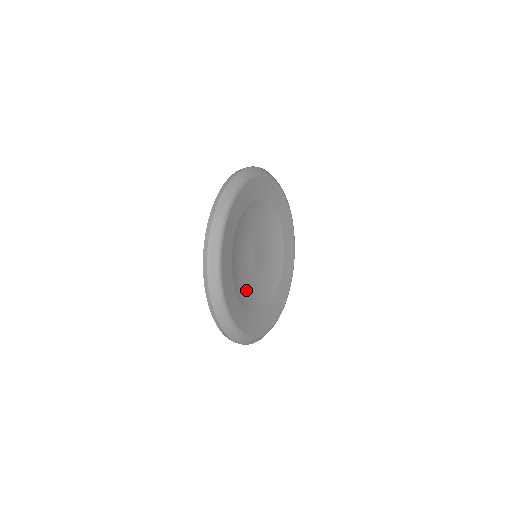
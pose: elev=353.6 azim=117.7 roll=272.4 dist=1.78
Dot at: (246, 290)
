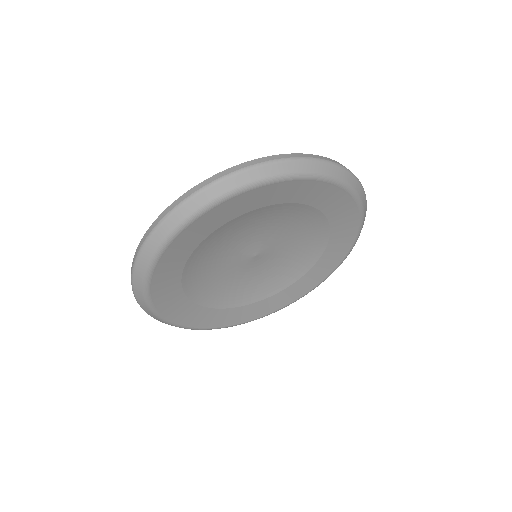
Dot at: (263, 282)
